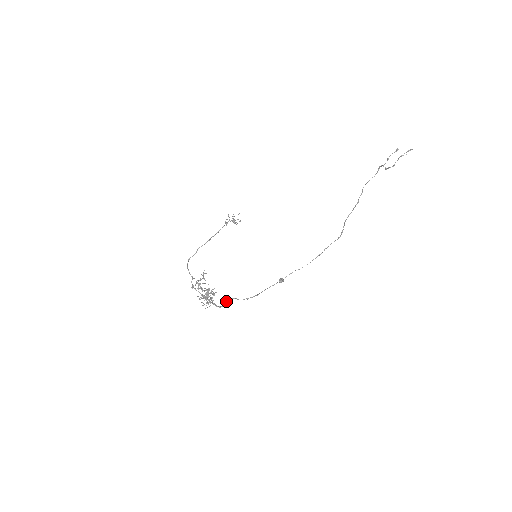
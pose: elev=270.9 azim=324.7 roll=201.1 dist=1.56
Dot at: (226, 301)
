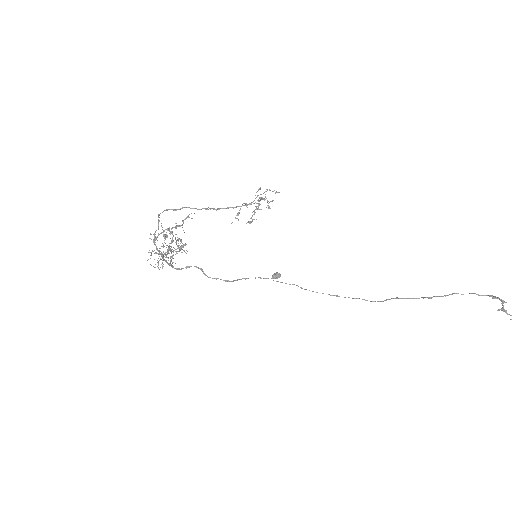
Dot at: (190, 266)
